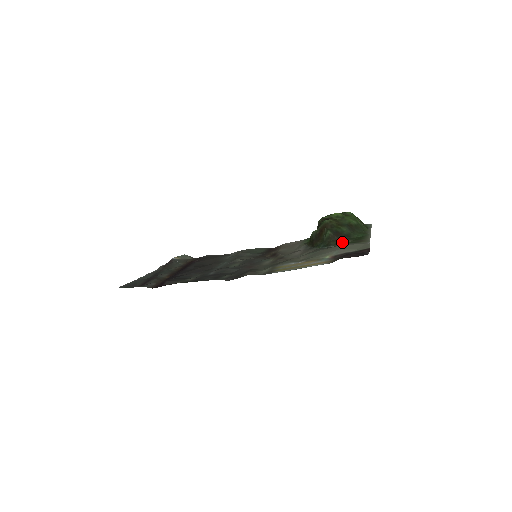
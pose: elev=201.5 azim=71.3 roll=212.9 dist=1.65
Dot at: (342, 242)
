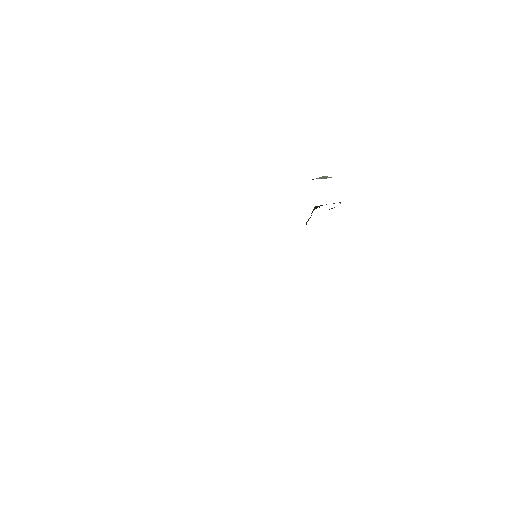
Dot at: occluded
